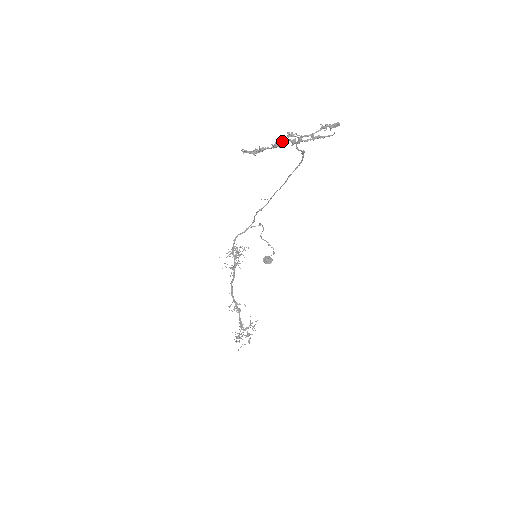
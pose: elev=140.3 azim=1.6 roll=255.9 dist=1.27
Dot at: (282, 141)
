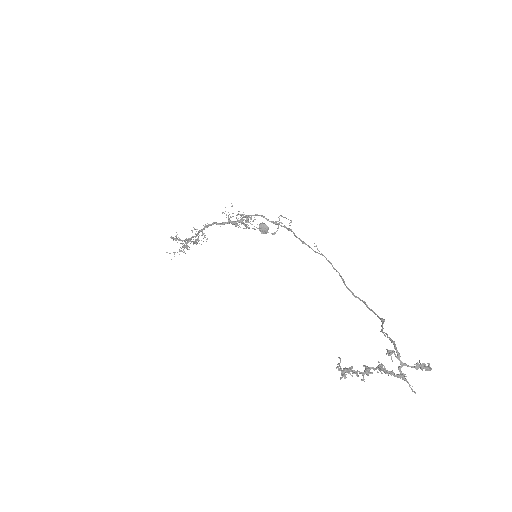
Dot at: (376, 369)
